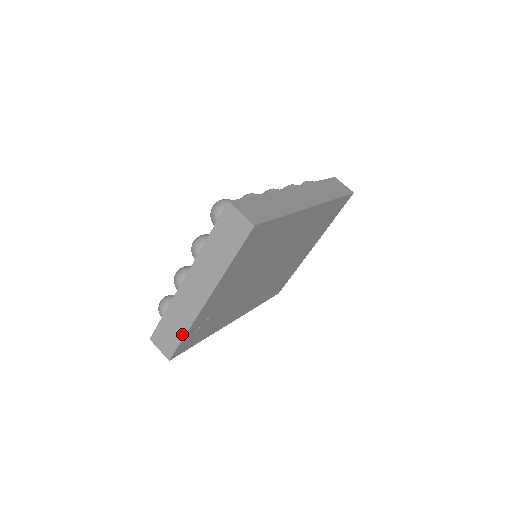
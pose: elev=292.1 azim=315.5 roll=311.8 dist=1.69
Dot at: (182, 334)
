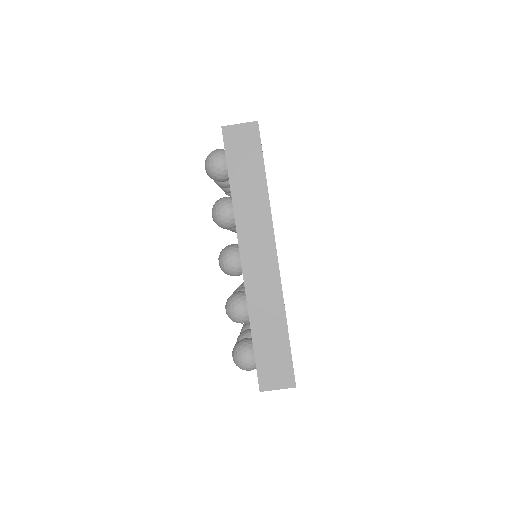
Dot at: occluded
